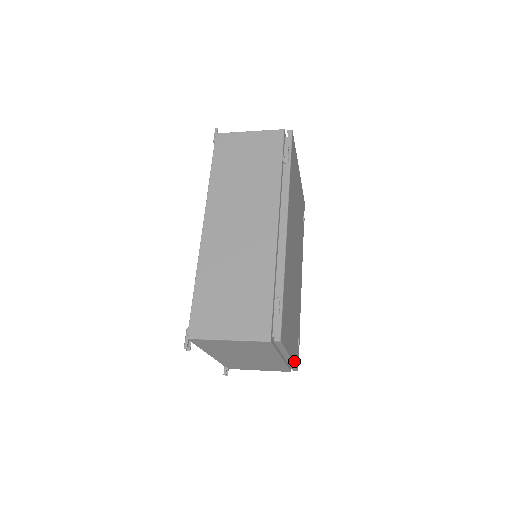
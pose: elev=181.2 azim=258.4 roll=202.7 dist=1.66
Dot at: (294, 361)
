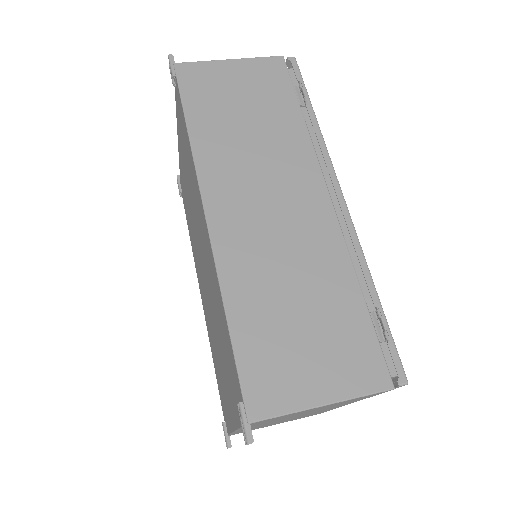
Dot at: occluded
